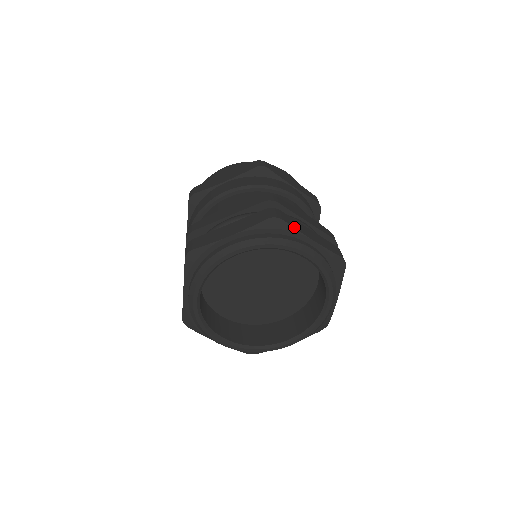
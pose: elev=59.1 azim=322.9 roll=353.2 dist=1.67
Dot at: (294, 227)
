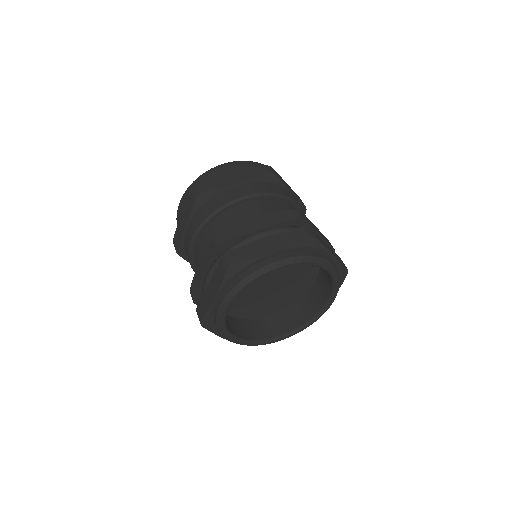
Dot at: (325, 246)
